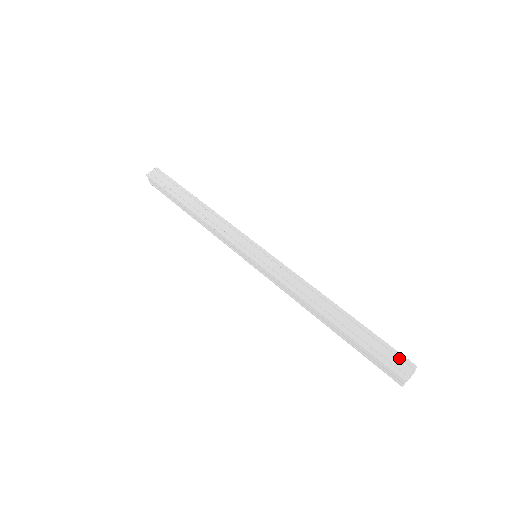
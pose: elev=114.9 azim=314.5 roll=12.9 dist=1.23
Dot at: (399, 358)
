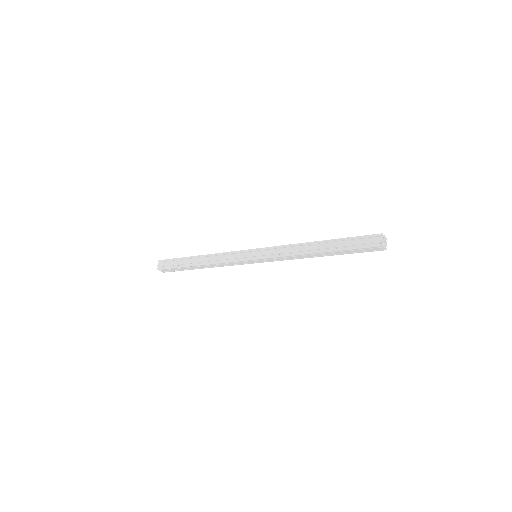
Dot at: (371, 238)
